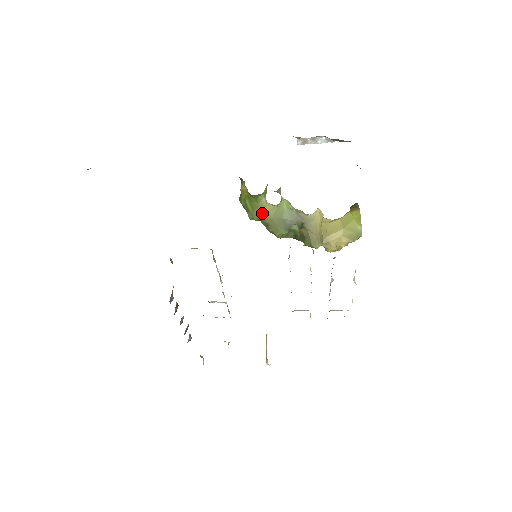
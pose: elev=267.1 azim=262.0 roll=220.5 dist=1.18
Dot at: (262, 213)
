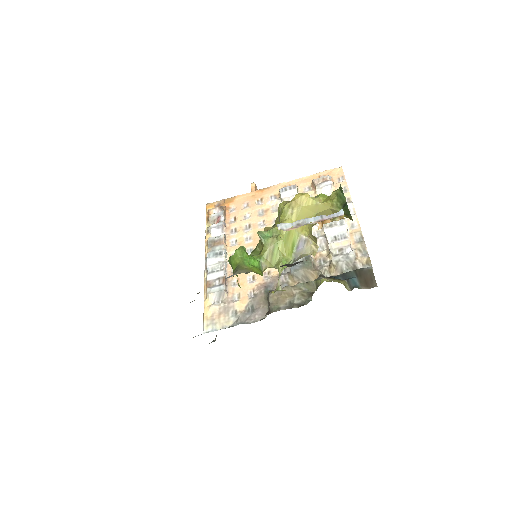
Dot at: occluded
